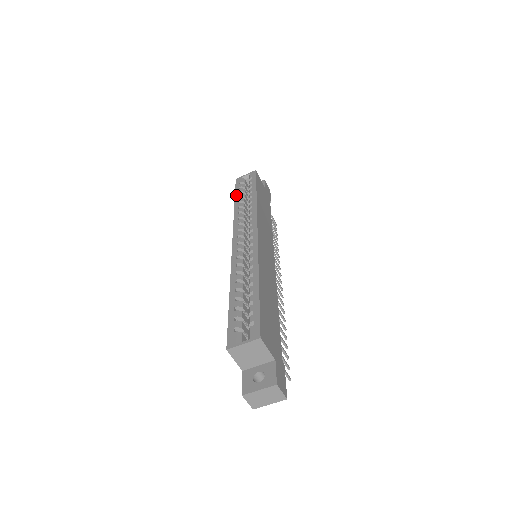
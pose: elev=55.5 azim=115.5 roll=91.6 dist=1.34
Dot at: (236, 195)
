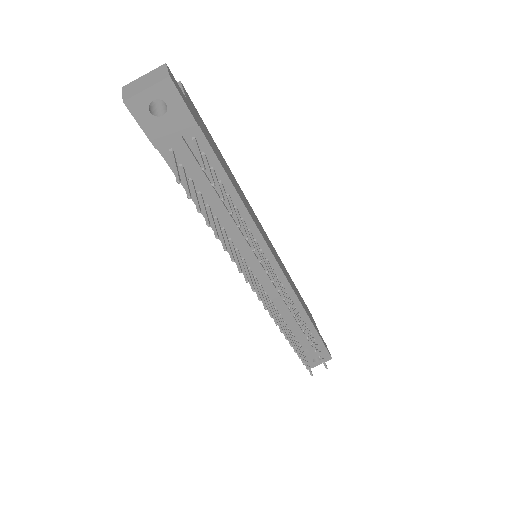
Dot at: occluded
